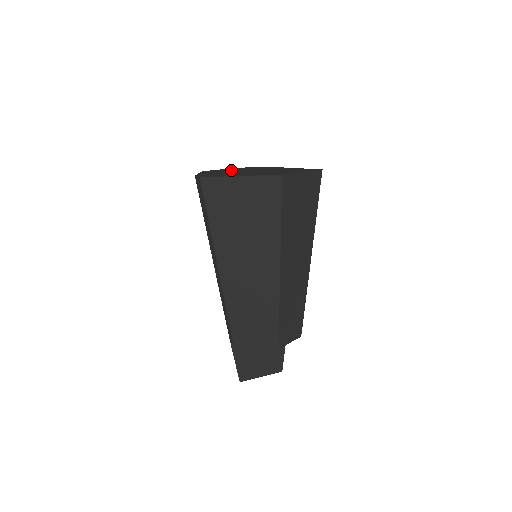
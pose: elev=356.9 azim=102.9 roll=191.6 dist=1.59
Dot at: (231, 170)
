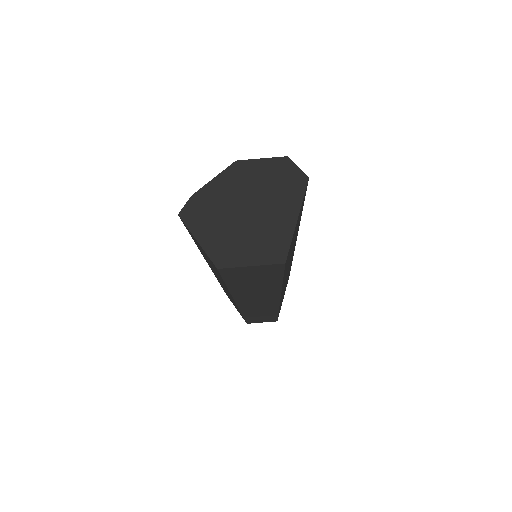
Dot at: (252, 180)
